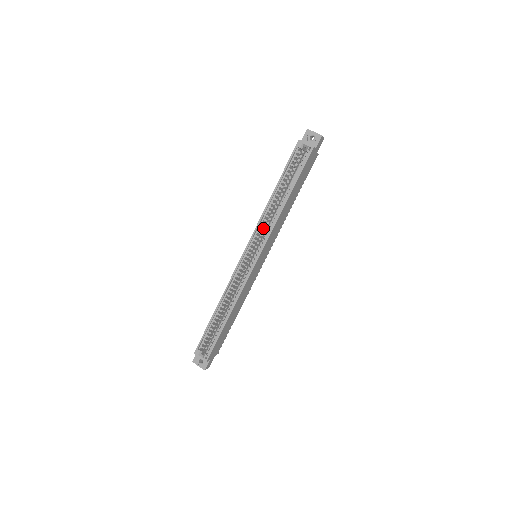
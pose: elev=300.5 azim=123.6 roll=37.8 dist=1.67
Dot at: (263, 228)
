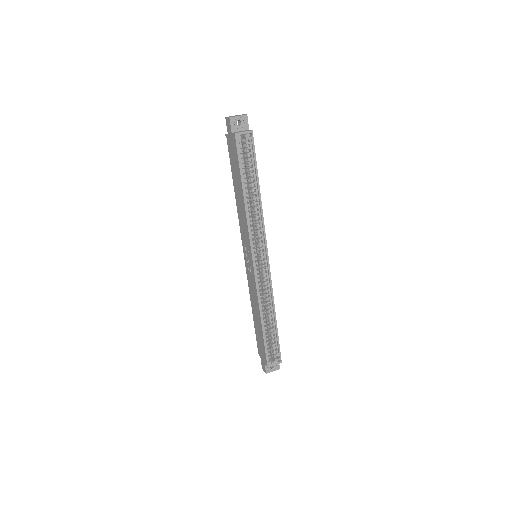
Dot at: (253, 231)
